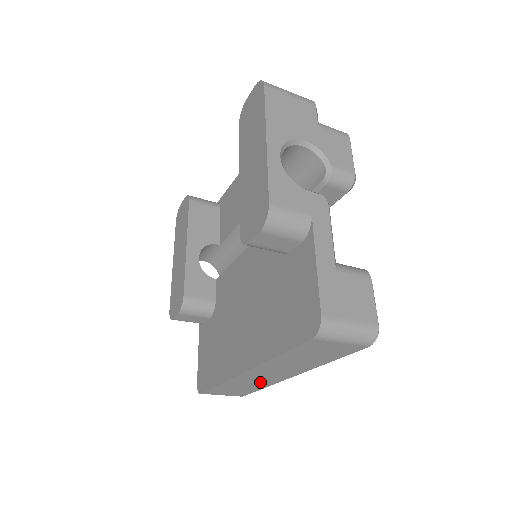
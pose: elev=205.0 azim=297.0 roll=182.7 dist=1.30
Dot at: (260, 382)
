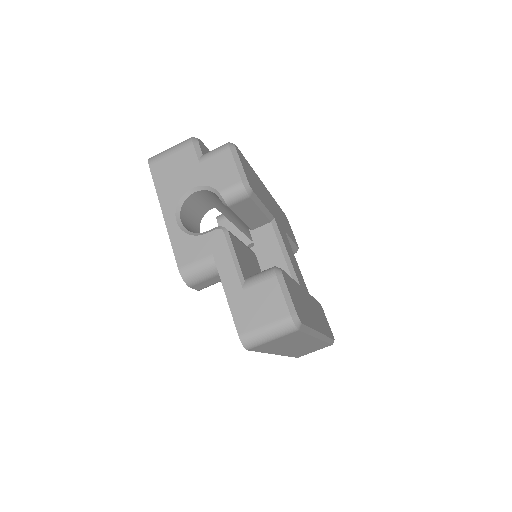
Dot at: (310, 346)
